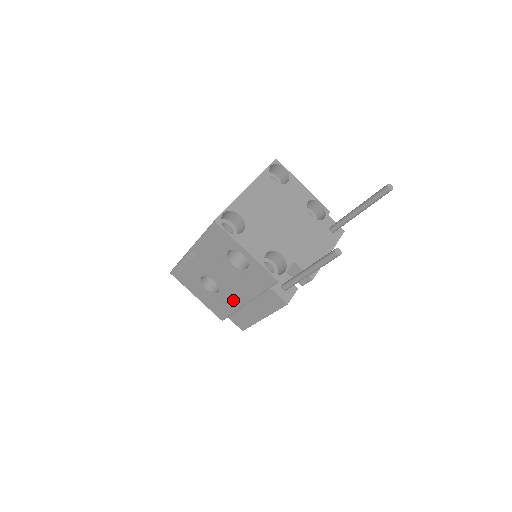
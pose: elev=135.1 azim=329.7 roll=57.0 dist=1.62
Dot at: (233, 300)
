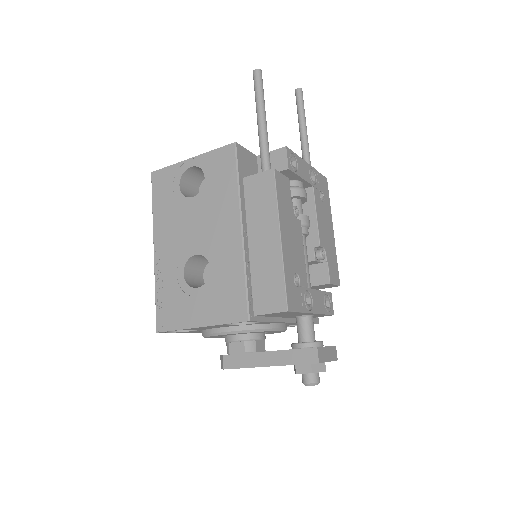
Dot at: (228, 251)
